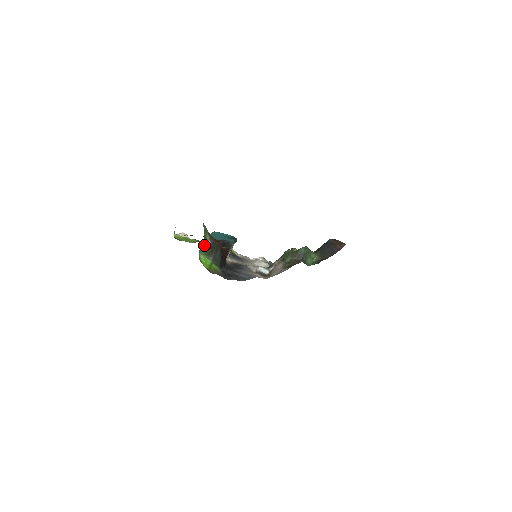
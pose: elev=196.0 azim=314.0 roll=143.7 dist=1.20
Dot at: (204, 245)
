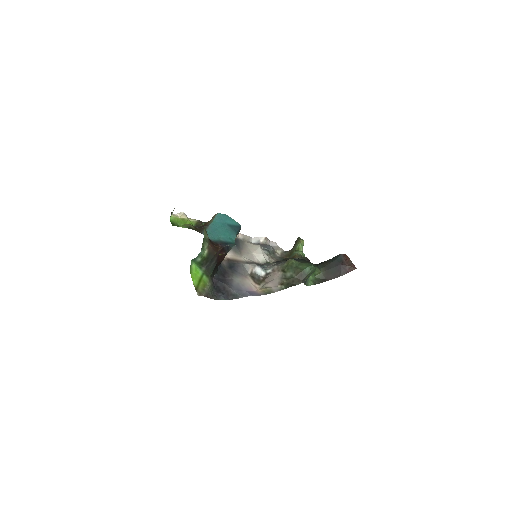
Dot at: (199, 256)
